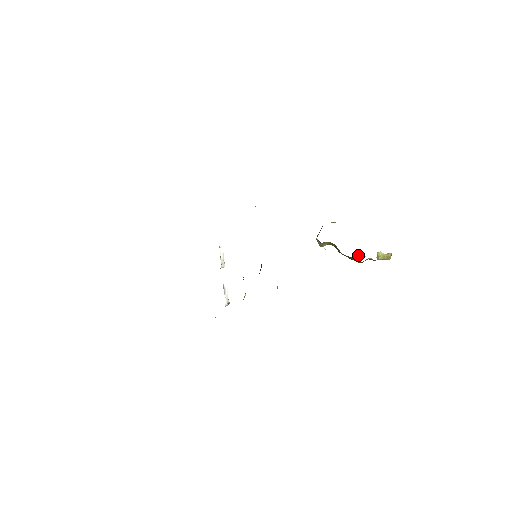
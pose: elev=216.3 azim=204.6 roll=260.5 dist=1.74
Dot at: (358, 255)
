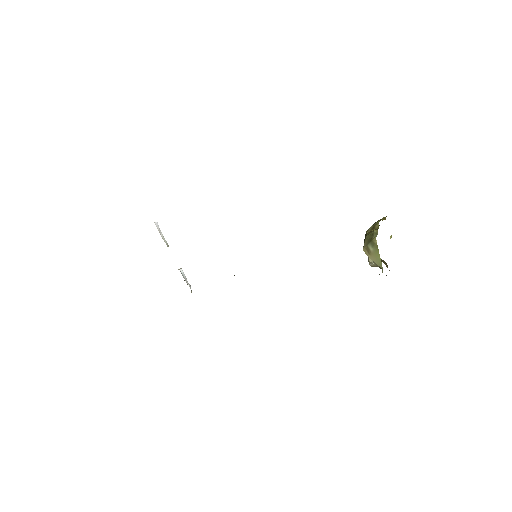
Dot at: occluded
